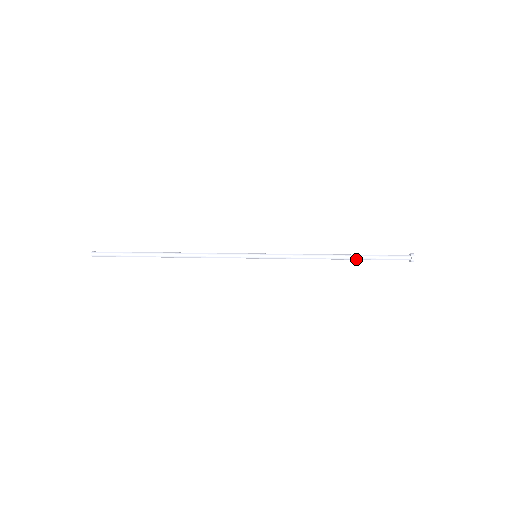
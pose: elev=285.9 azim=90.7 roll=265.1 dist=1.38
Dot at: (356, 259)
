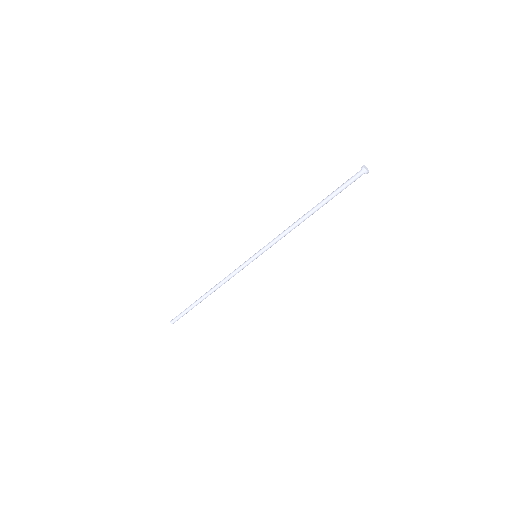
Dot at: occluded
